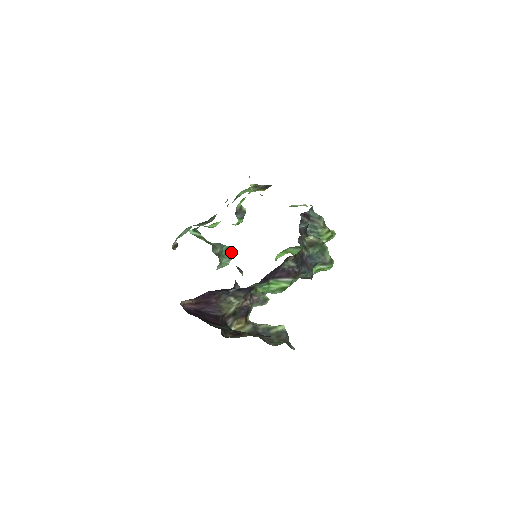
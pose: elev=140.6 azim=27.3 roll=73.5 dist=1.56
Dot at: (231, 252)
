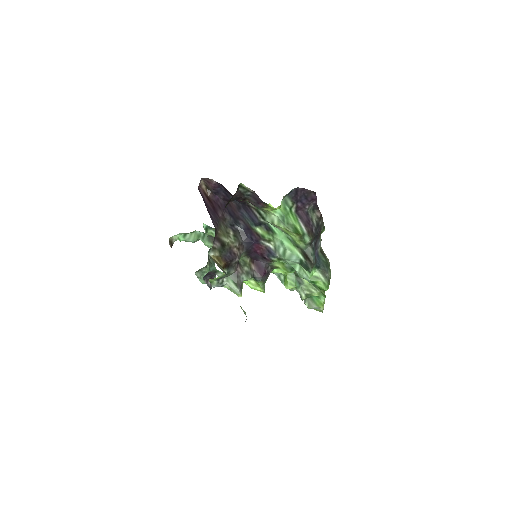
Dot at: occluded
